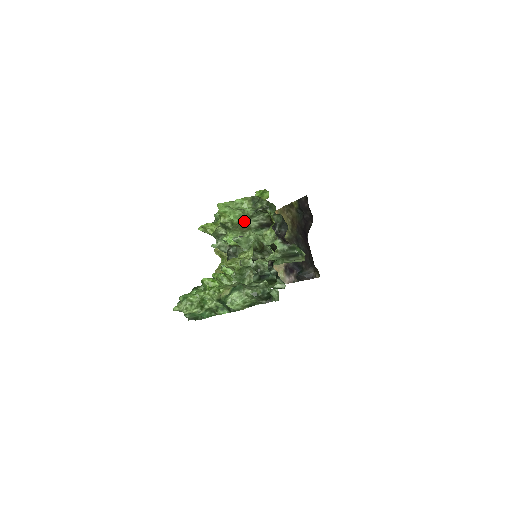
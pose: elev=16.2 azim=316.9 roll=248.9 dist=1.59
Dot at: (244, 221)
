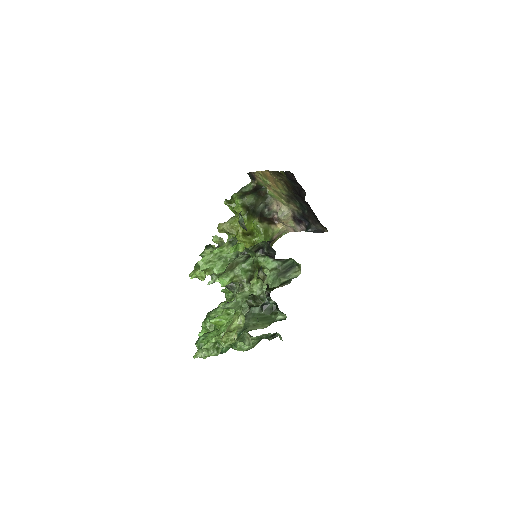
Dot at: (229, 263)
